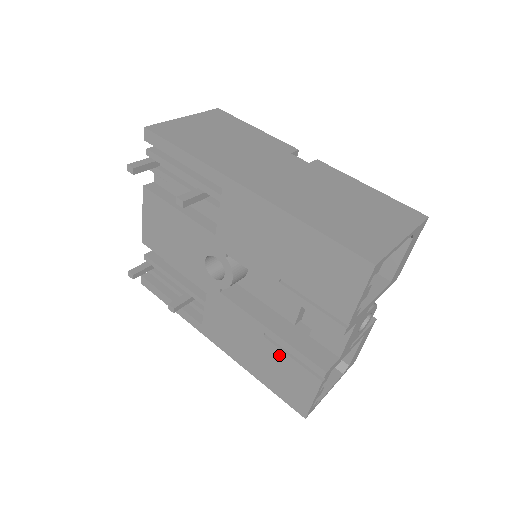
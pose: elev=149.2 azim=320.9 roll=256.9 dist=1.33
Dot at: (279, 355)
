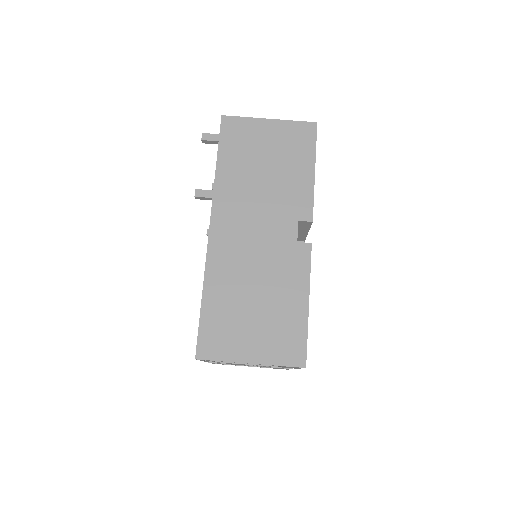
Dot at: occluded
